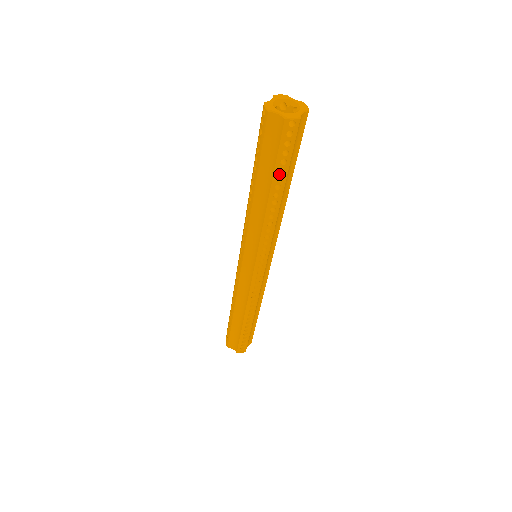
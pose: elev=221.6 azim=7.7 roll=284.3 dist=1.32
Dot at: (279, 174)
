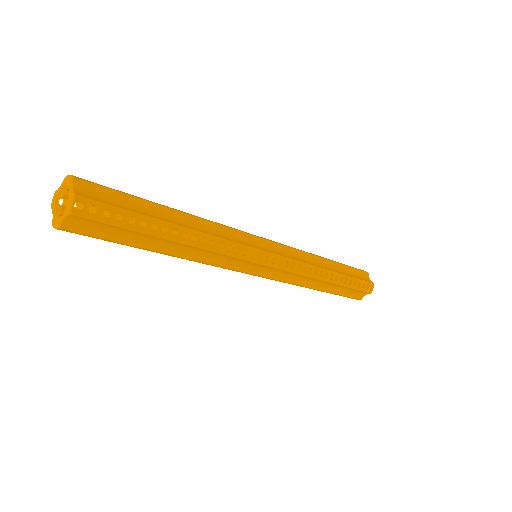
Dot at: (128, 245)
